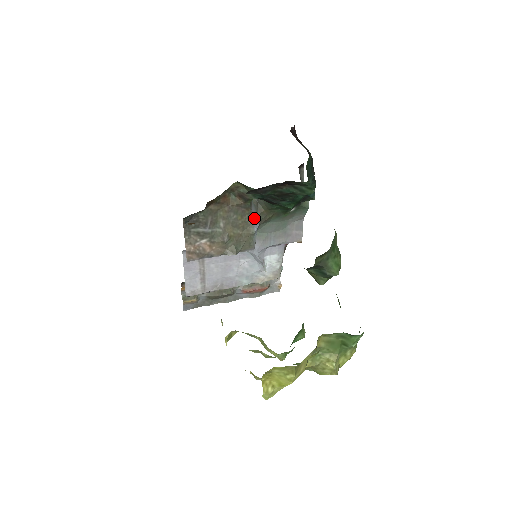
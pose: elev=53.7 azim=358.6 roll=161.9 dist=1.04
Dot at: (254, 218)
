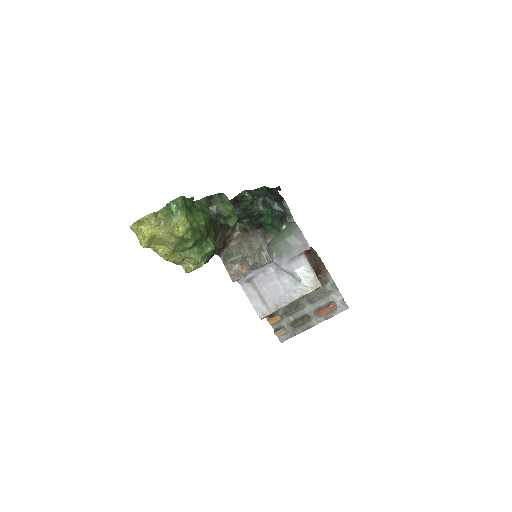
Dot at: (261, 241)
